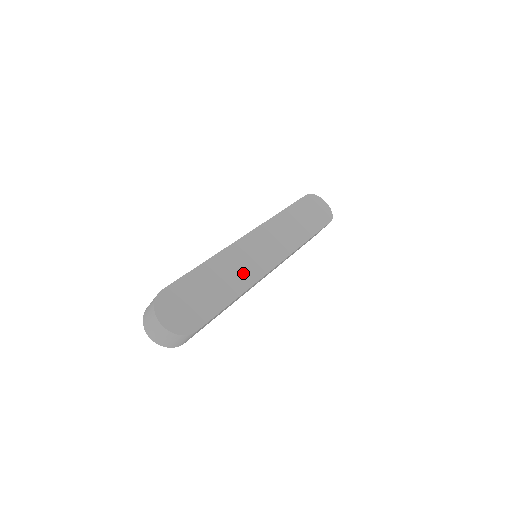
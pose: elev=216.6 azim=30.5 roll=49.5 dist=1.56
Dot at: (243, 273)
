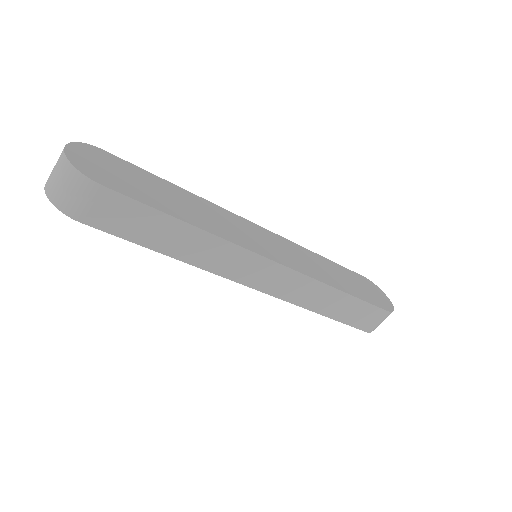
Dot at: (221, 226)
